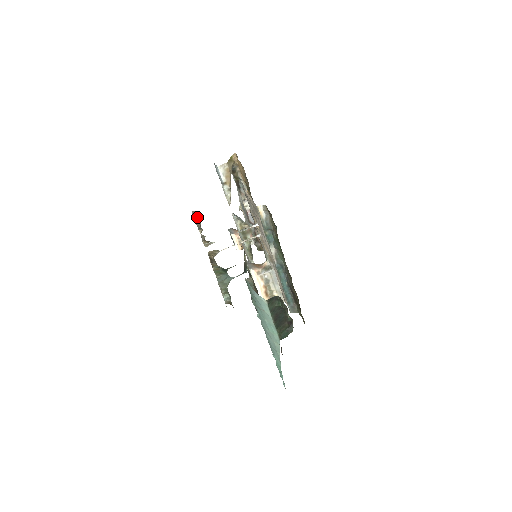
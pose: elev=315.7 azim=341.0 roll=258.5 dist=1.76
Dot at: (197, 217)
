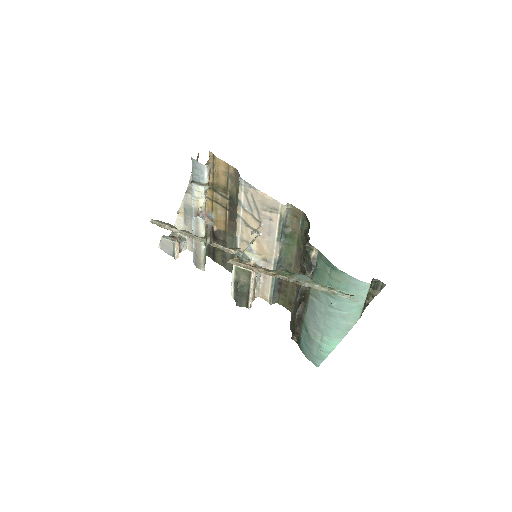
Dot at: (172, 225)
